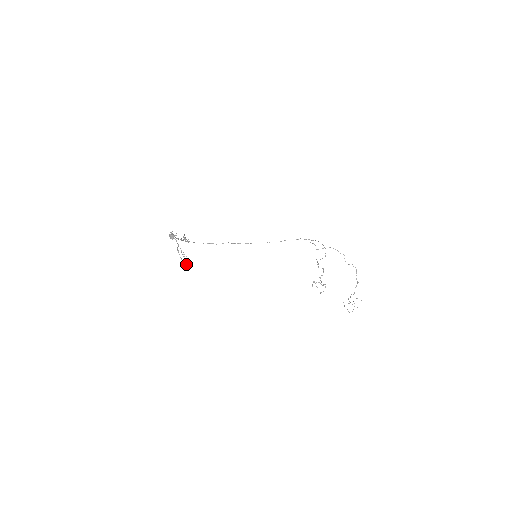
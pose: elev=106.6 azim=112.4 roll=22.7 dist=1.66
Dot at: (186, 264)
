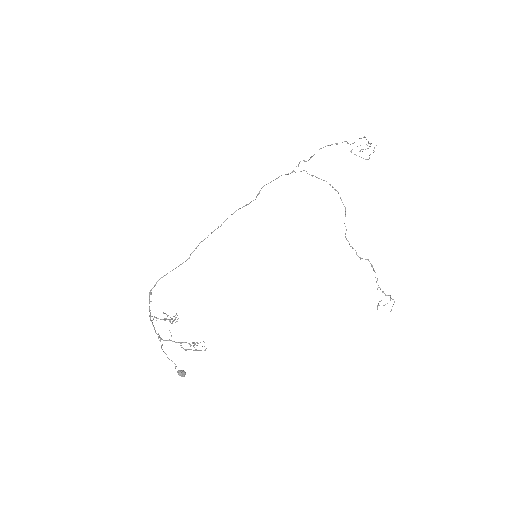
Dot at: occluded
